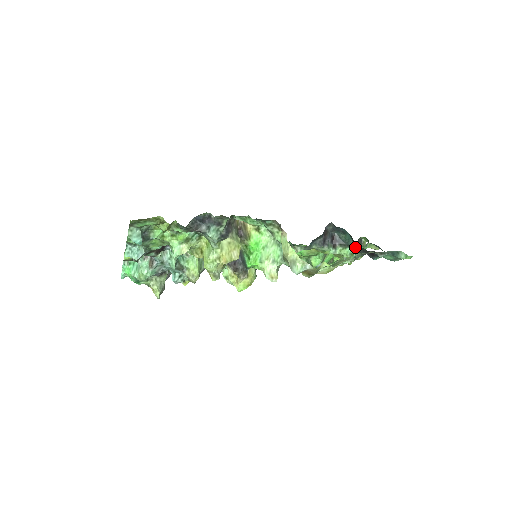
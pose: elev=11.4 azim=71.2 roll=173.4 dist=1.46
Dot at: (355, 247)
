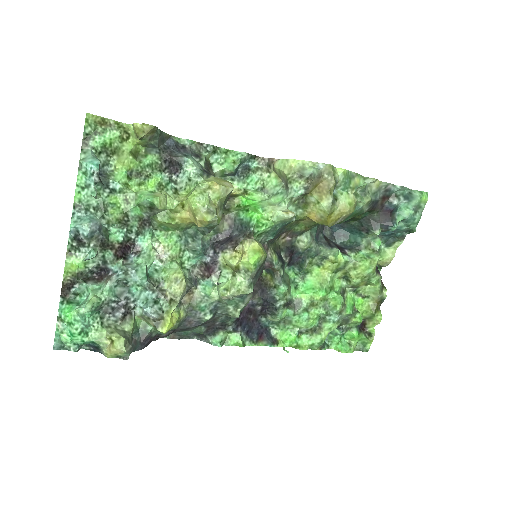
Dot at: (366, 232)
